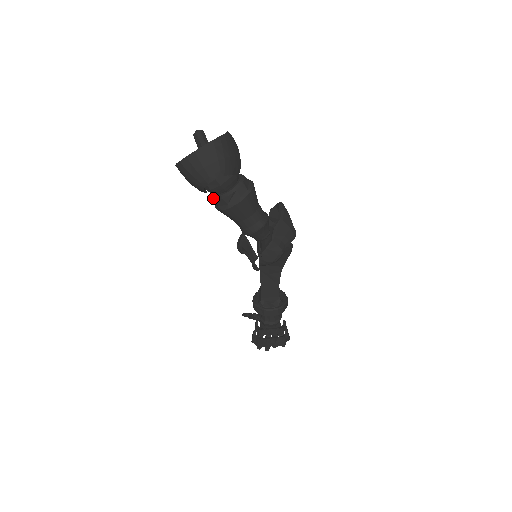
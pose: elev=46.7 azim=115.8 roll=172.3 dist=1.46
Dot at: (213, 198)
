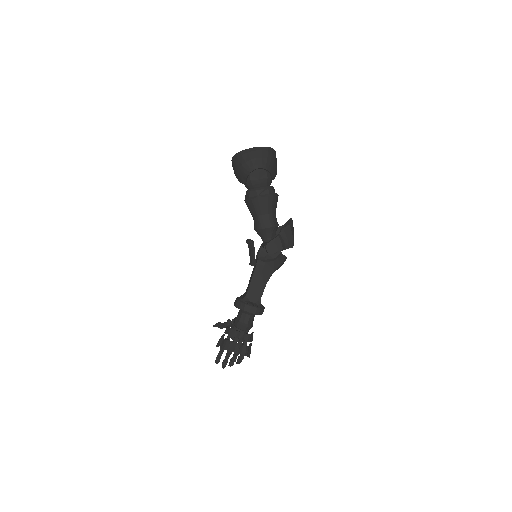
Dot at: (247, 191)
